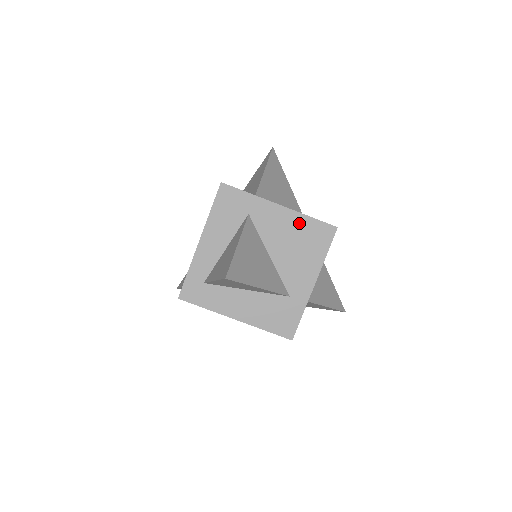
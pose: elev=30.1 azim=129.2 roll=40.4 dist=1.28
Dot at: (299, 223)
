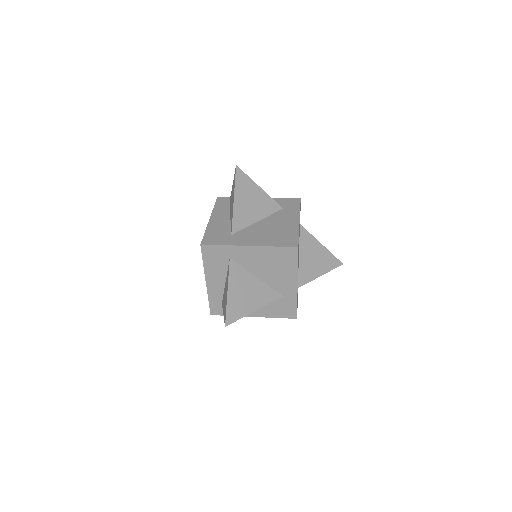
Dot at: (268, 253)
